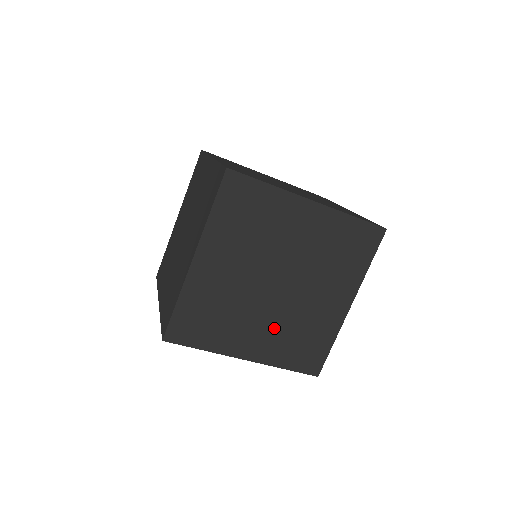
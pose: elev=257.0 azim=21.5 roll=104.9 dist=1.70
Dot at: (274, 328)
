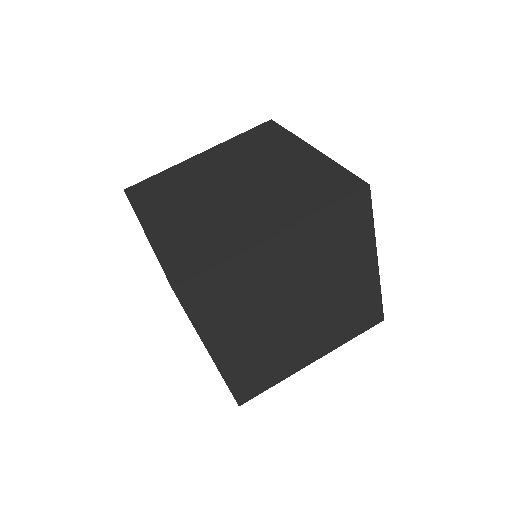
Dot at: (192, 218)
